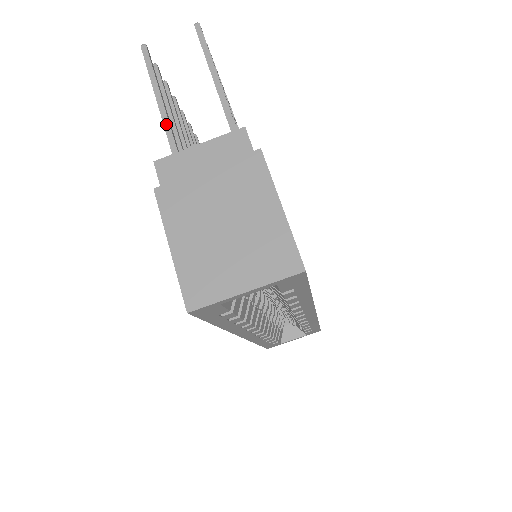
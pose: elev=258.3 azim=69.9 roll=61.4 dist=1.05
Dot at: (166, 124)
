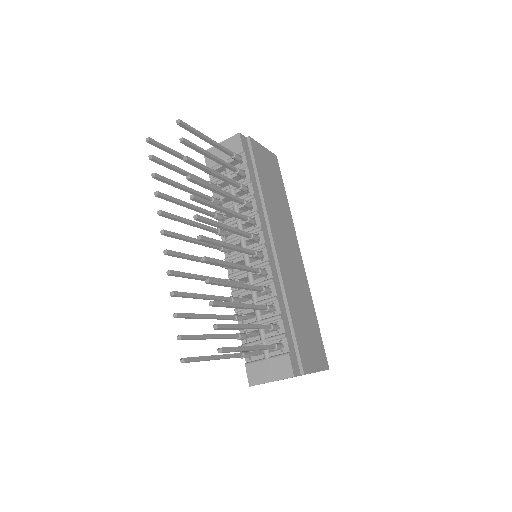
Dot at: occluded
